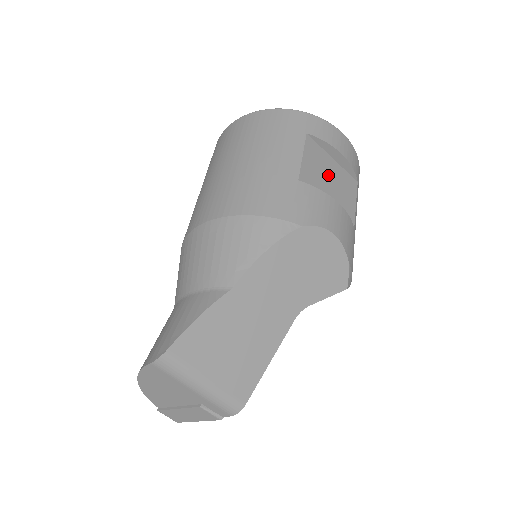
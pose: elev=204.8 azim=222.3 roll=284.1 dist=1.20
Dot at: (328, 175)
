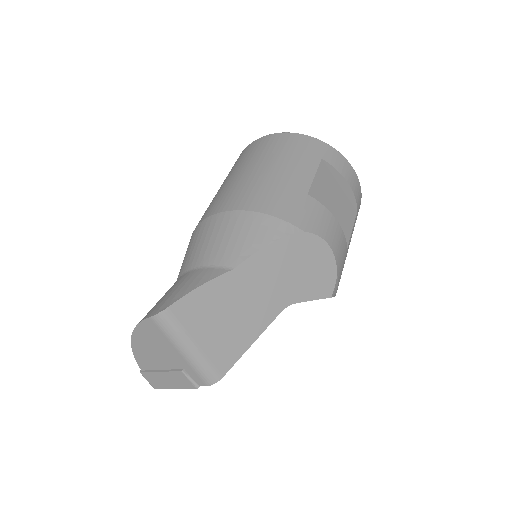
Dot at: (333, 198)
